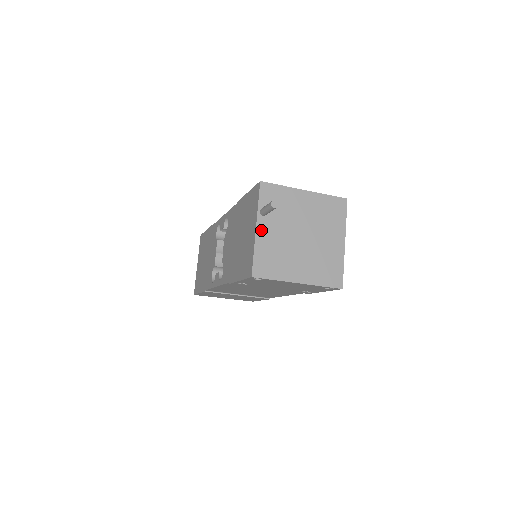
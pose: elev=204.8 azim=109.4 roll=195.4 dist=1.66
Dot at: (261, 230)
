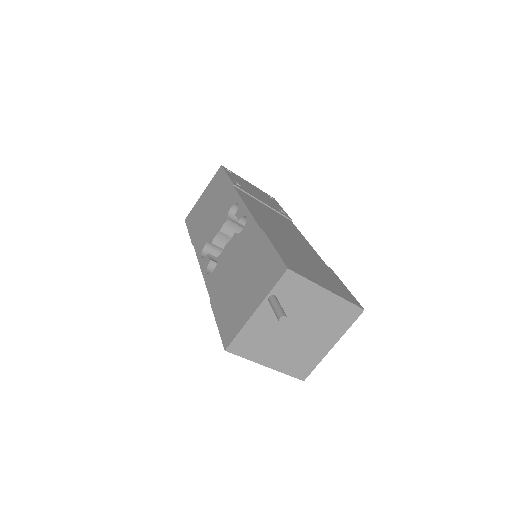
Dot at: (259, 314)
